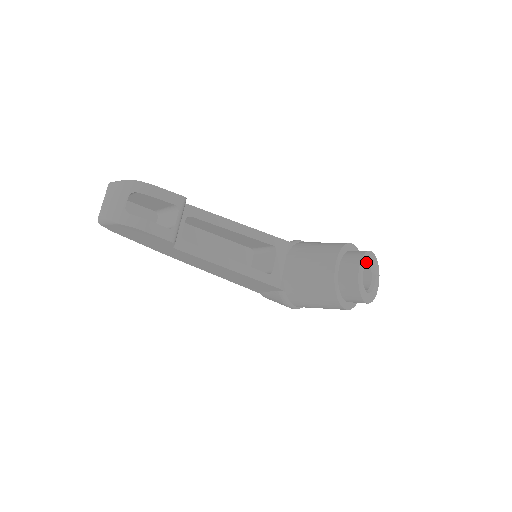
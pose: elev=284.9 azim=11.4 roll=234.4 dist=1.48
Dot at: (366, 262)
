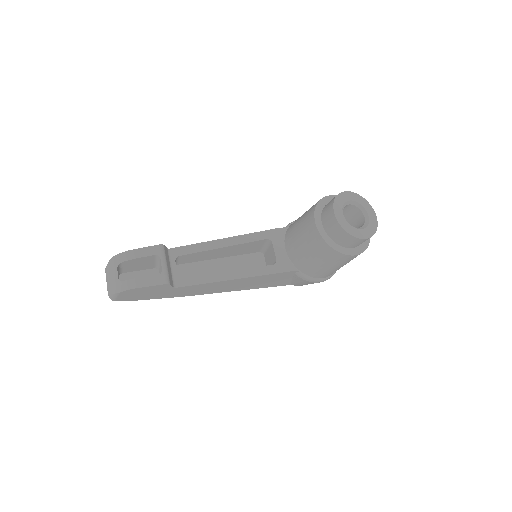
Dot at: (343, 204)
